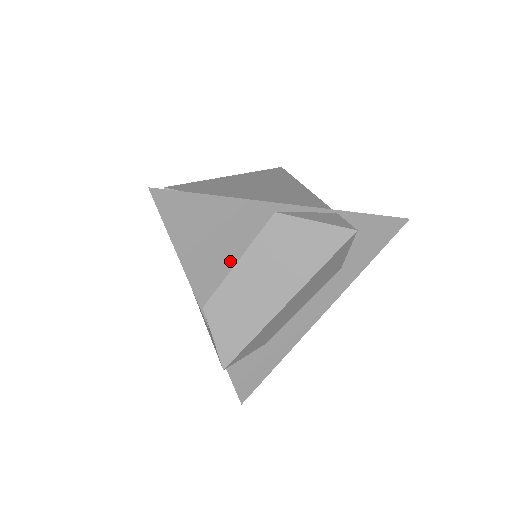
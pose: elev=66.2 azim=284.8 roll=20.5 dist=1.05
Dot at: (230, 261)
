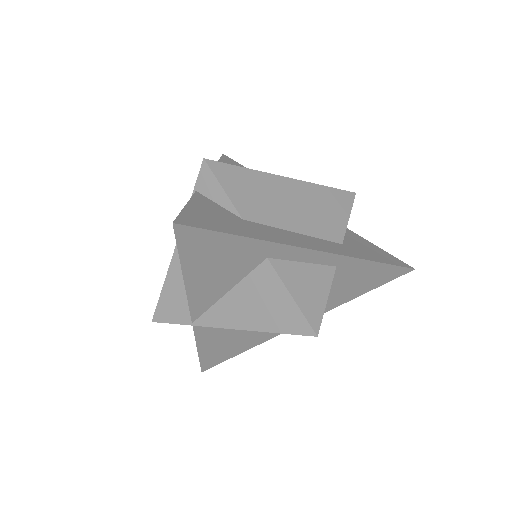
Dot at: occluded
